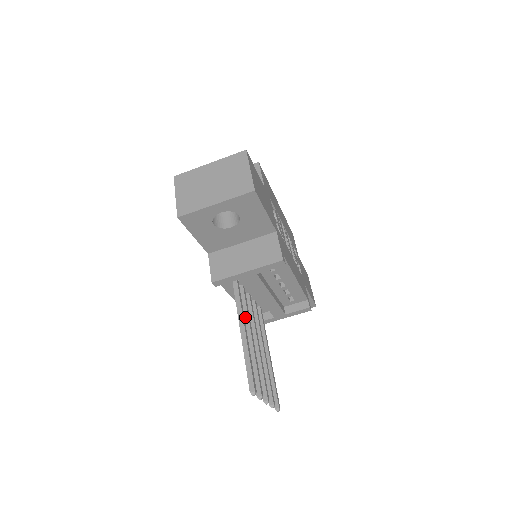
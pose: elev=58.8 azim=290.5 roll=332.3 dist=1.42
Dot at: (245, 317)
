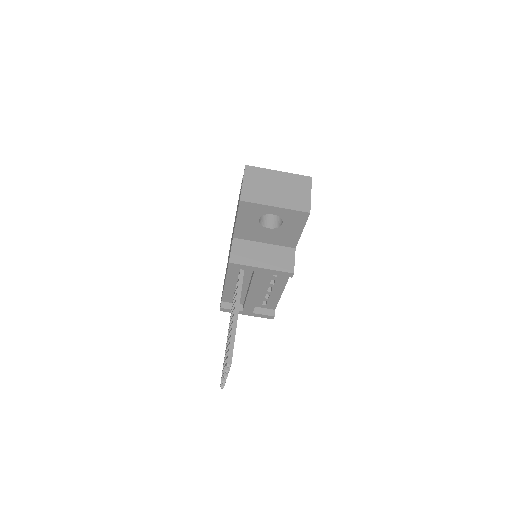
Dot at: occluded
